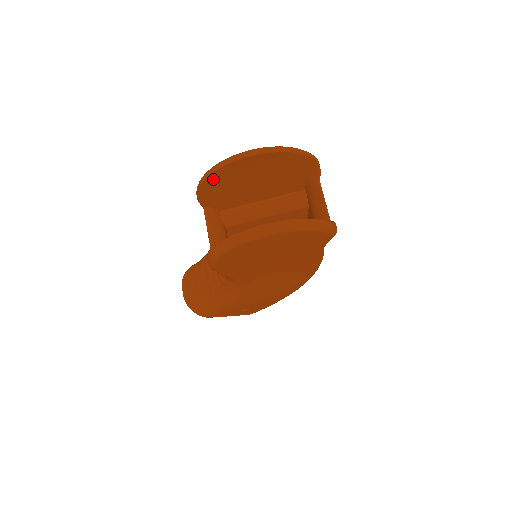
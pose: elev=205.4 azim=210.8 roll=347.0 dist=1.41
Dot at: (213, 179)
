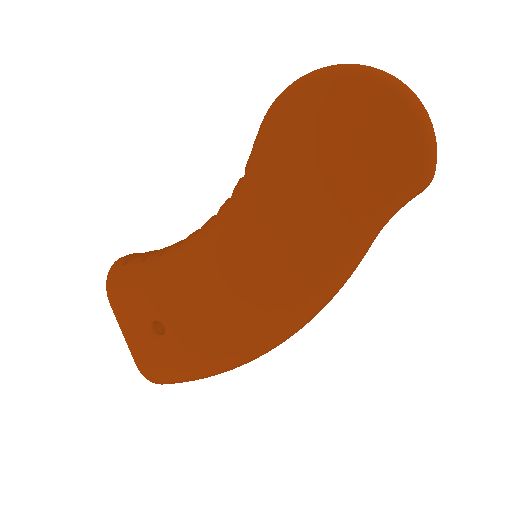
Dot at: occluded
